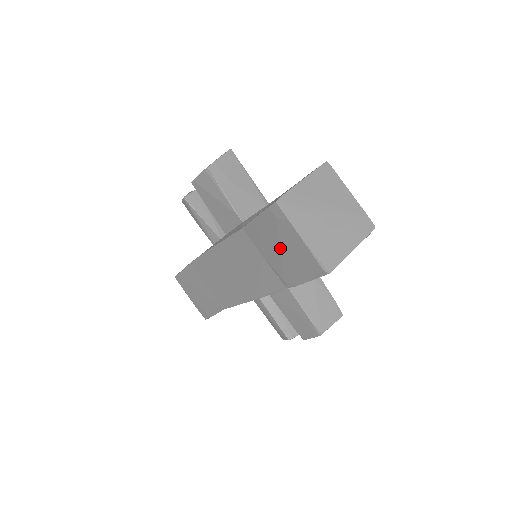
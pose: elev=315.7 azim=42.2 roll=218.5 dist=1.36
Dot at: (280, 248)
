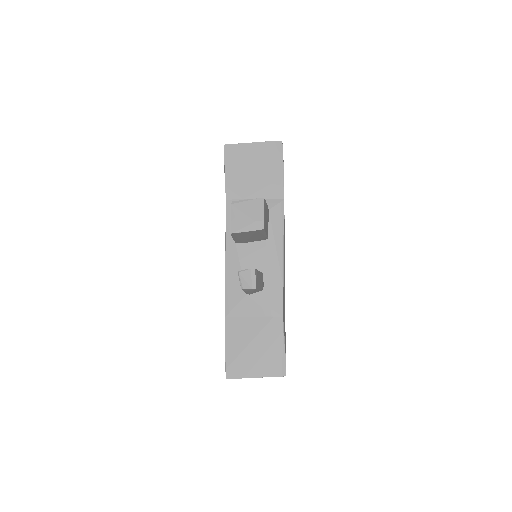
Dot at: occluded
